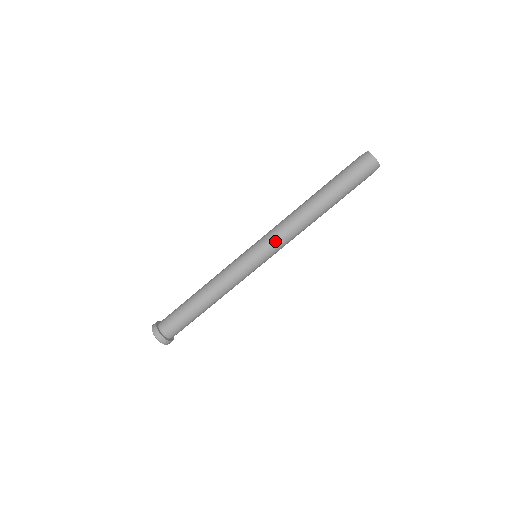
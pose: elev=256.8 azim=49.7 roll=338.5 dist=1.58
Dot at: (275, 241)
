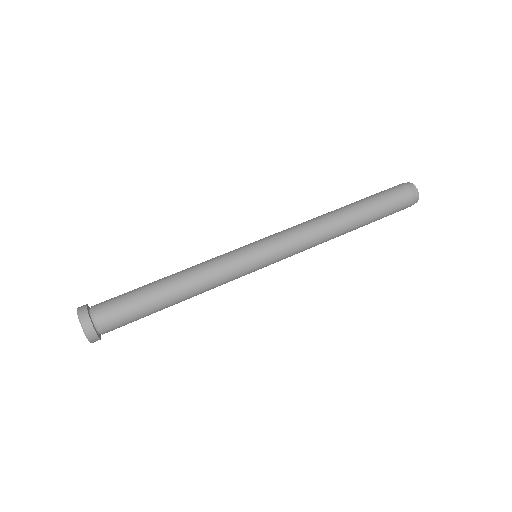
Dot at: (290, 244)
